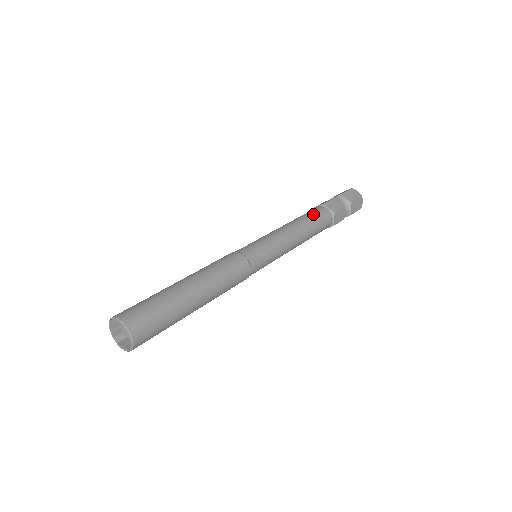
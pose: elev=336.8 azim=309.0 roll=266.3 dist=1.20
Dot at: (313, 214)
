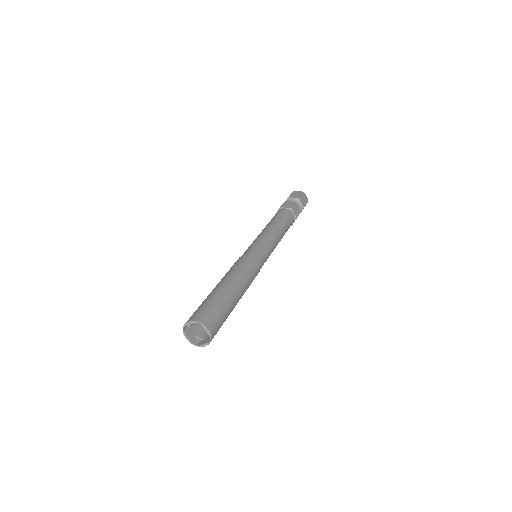
Dot at: (277, 215)
